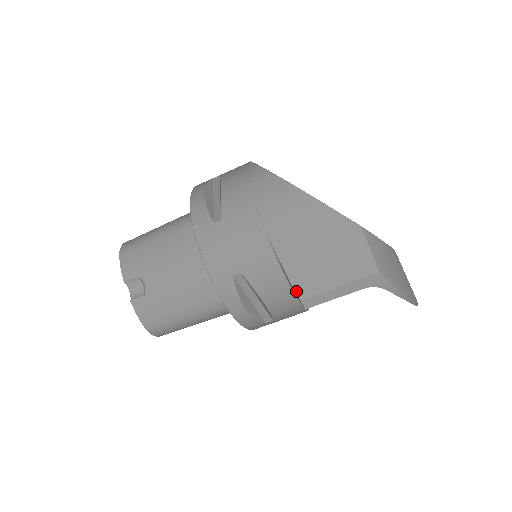
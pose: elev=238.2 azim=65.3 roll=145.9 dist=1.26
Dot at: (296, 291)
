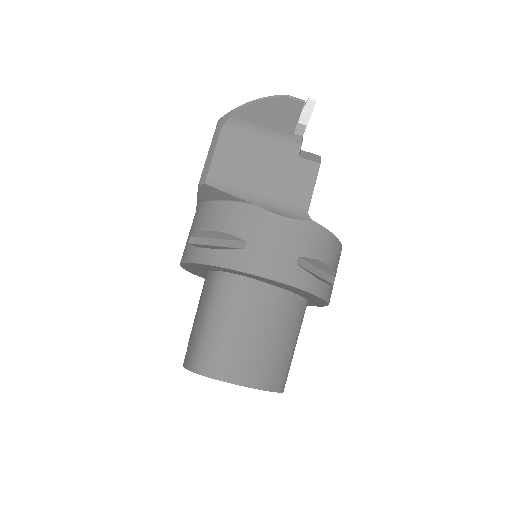
Dot at: (198, 189)
